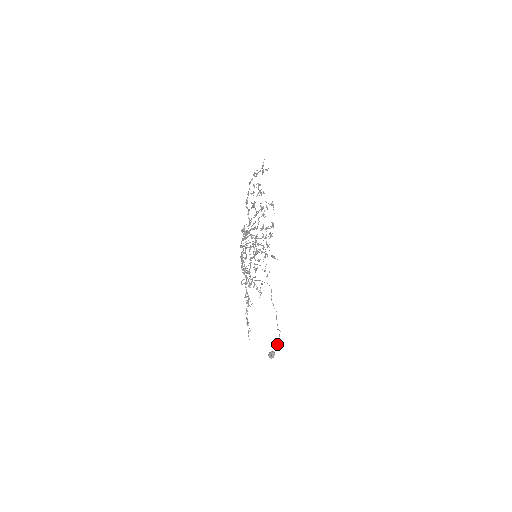
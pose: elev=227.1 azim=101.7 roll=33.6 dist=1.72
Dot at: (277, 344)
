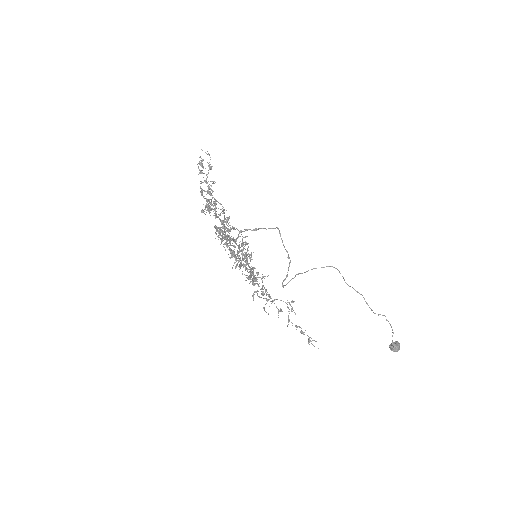
Dot at: (392, 332)
